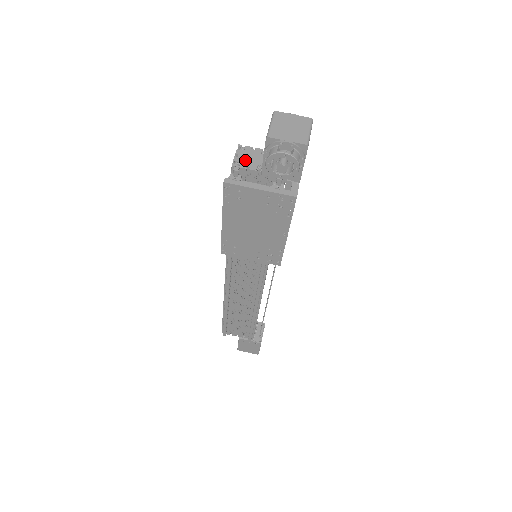
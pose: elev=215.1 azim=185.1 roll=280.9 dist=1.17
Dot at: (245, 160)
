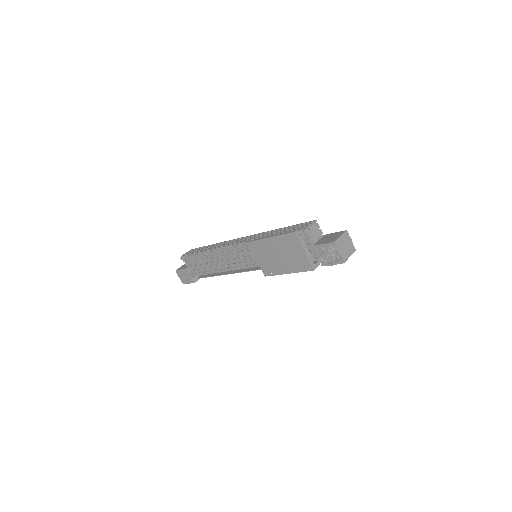
Dot at: (313, 231)
